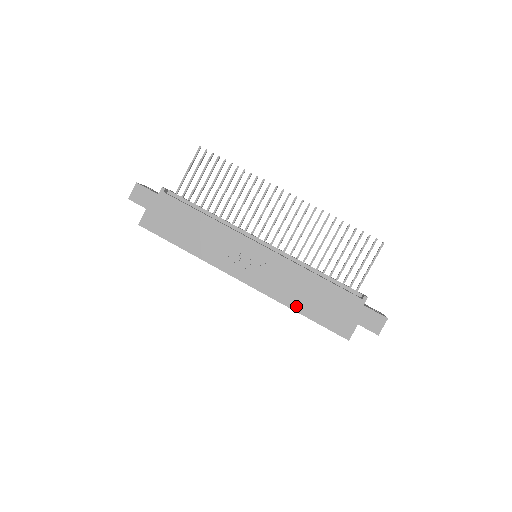
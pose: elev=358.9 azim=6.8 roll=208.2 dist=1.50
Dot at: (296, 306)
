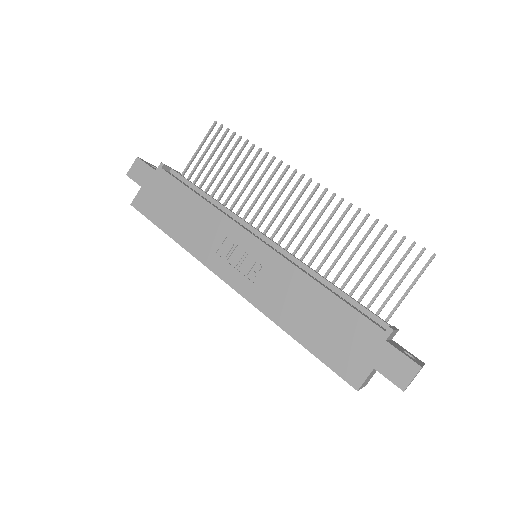
Dot at: (290, 327)
